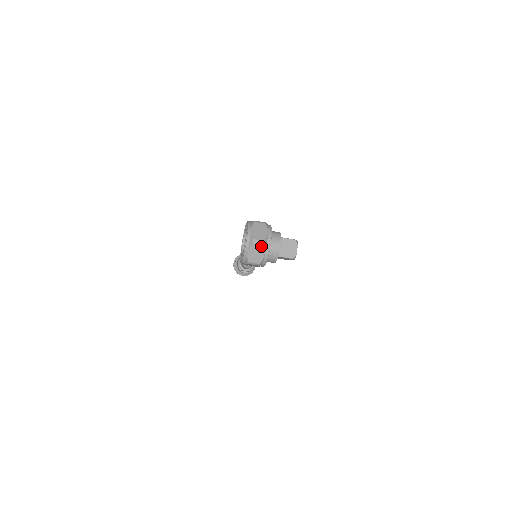
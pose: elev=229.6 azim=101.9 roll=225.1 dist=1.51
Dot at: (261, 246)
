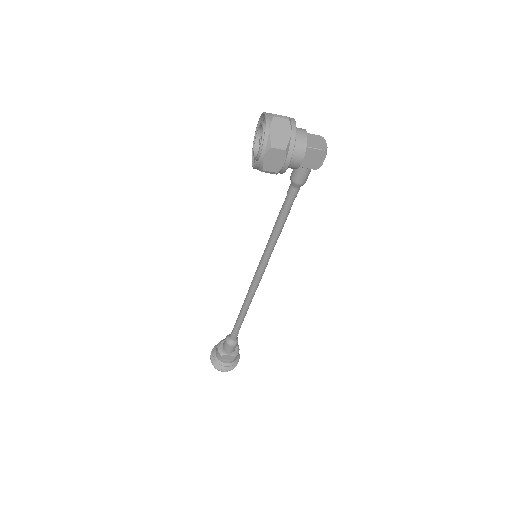
Dot at: (285, 122)
